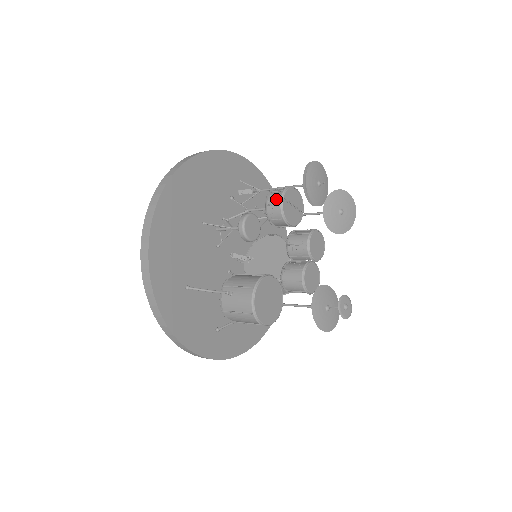
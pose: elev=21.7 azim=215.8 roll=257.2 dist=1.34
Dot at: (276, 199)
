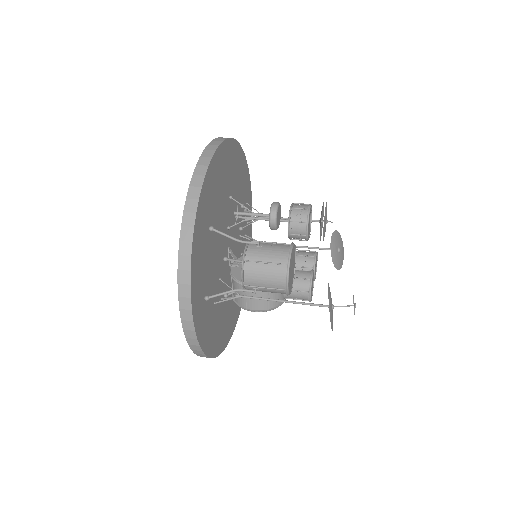
Dot at: (303, 206)
